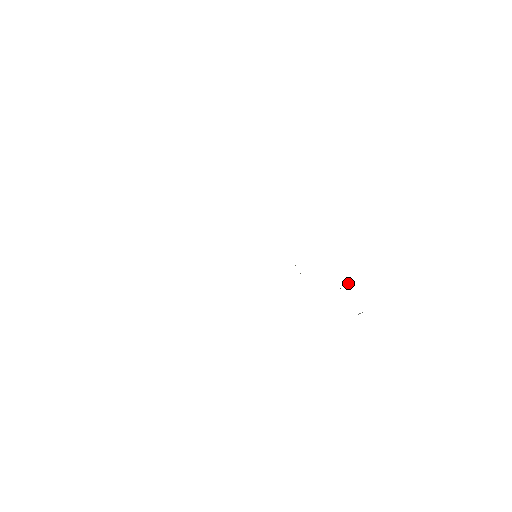
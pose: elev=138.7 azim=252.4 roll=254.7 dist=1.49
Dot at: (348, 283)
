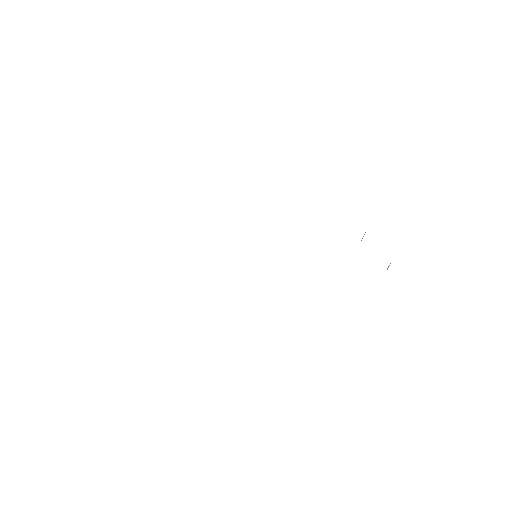
Dot at: occluded
